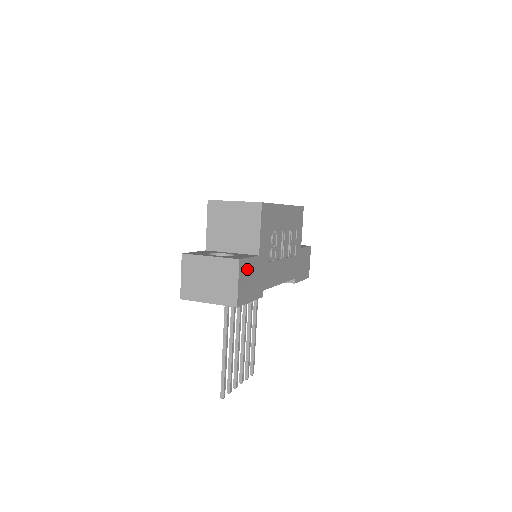
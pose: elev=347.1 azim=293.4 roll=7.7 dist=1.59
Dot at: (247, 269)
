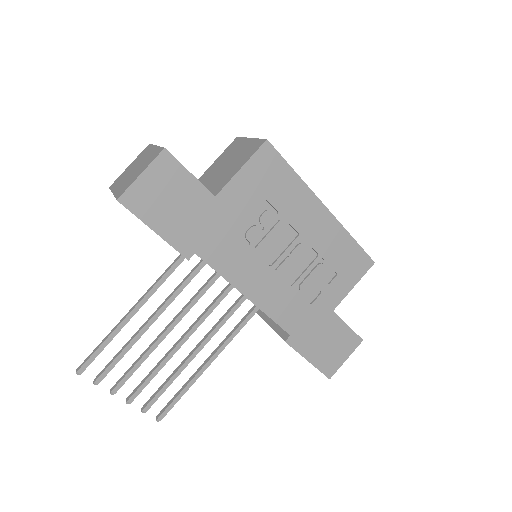
Dot at: (175, 181)
